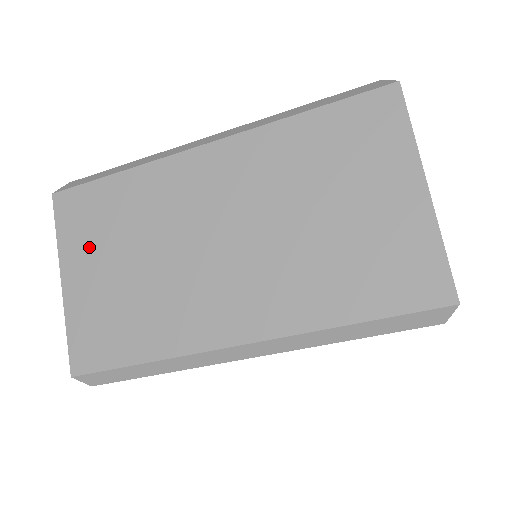
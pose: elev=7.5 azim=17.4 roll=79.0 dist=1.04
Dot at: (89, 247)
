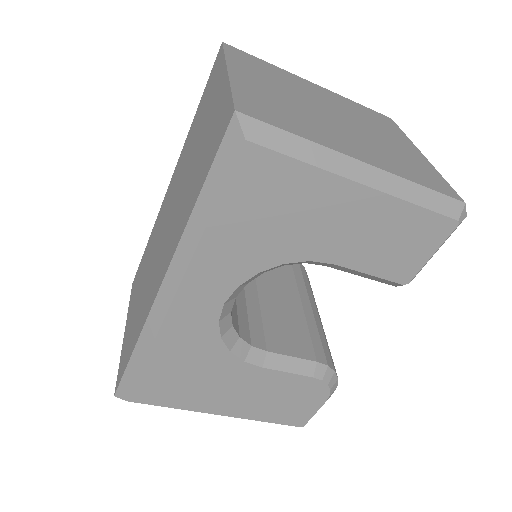
Dot at: (134, 298)
